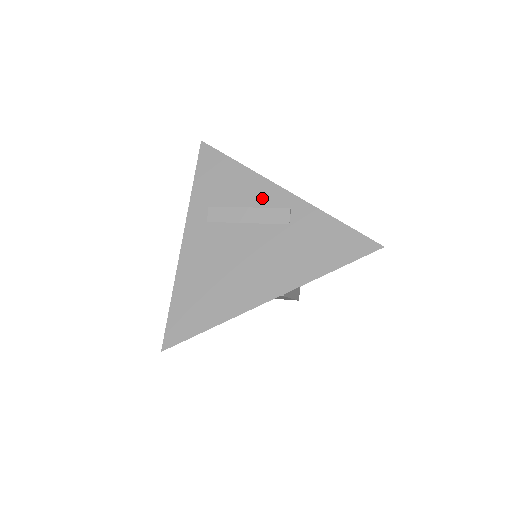
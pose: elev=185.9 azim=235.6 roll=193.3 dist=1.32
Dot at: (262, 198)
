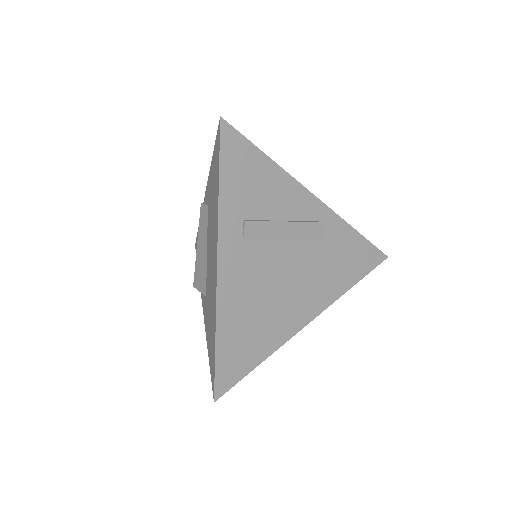
Dot at: (298, 208)
